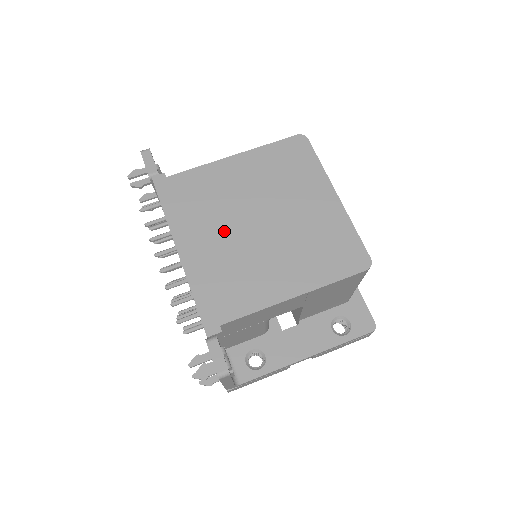
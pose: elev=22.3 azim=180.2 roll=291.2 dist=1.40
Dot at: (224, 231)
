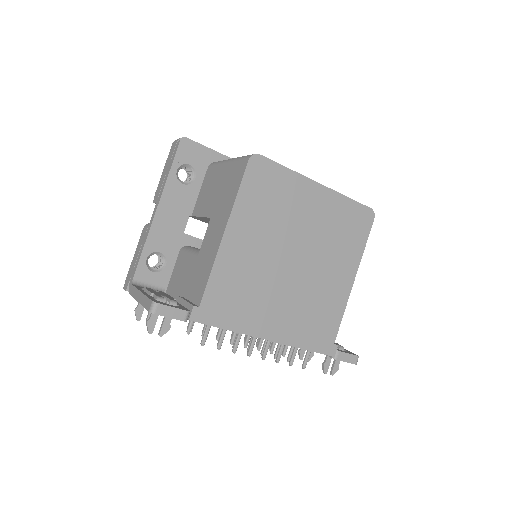
Dot at: (280, 294)
